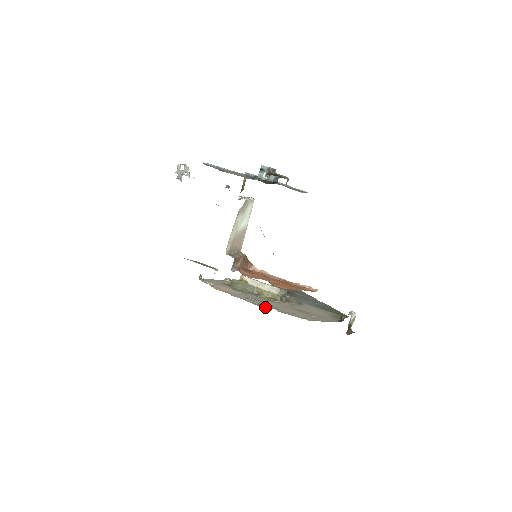
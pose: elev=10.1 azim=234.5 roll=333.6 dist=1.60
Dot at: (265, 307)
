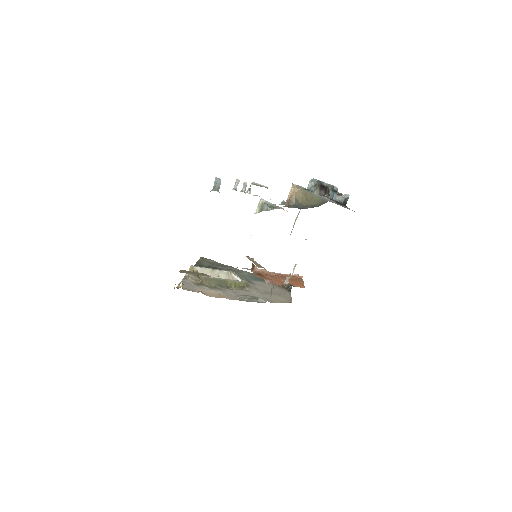
Dot at: (257, 301)
